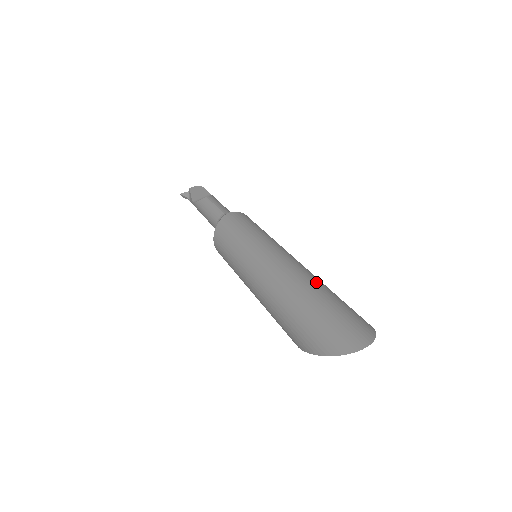
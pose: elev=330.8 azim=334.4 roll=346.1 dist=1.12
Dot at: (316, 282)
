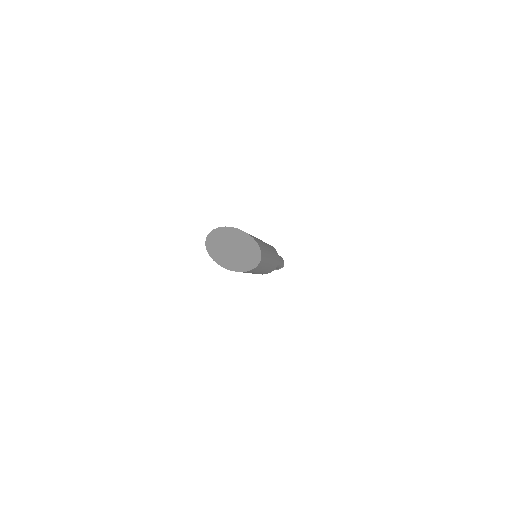
Dot at: occluded
